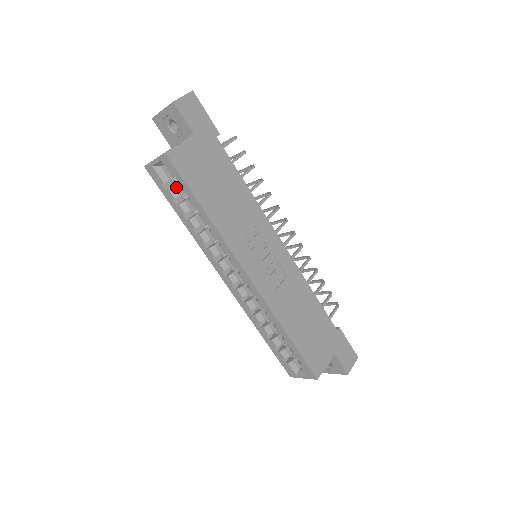
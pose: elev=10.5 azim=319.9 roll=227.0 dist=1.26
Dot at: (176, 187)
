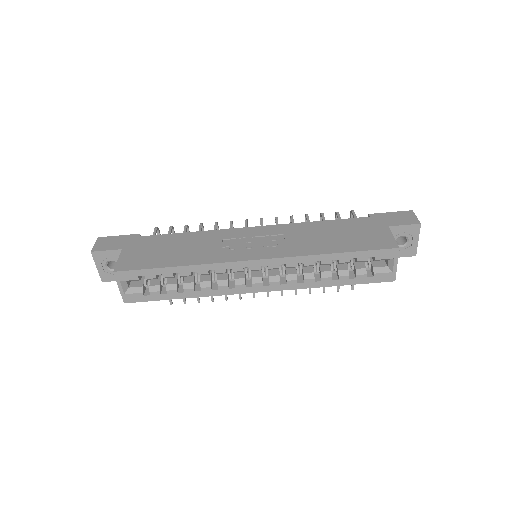
Dot at: (152, 285)
